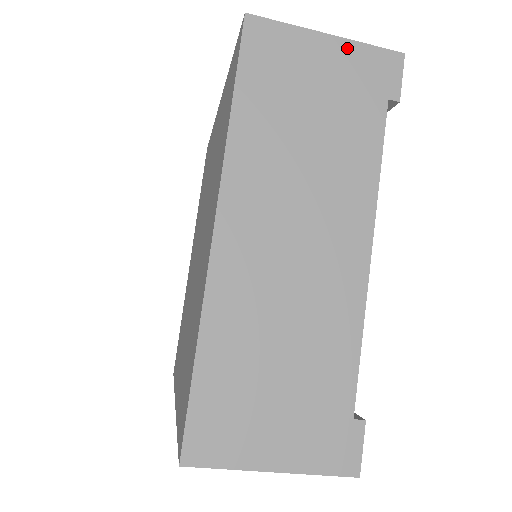
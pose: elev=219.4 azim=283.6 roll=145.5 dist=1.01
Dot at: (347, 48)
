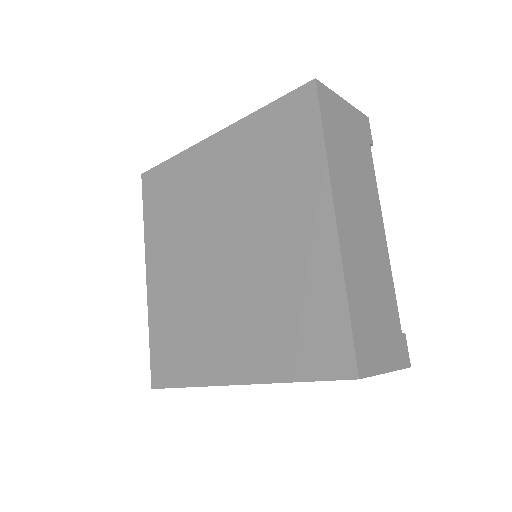
Dot at: (352, 110)
